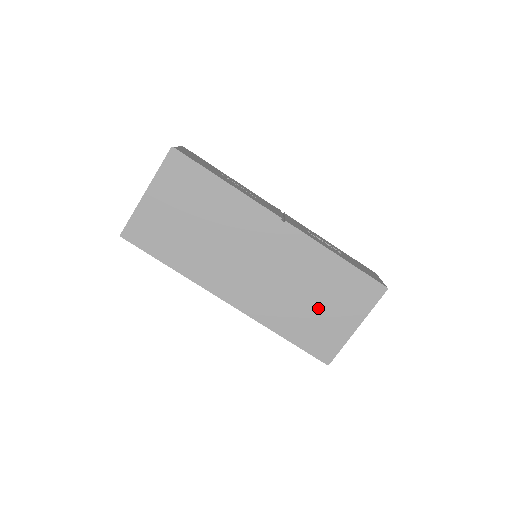
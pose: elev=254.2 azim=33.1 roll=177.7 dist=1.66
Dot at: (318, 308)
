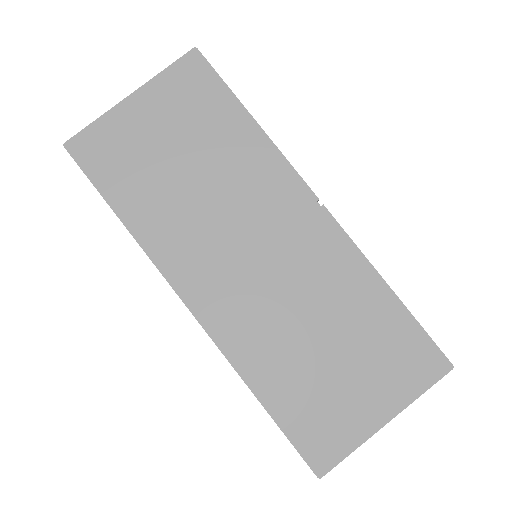
Dot at: (332, 365)
